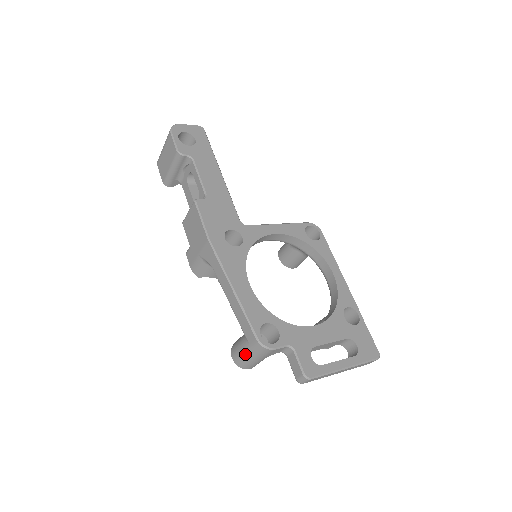
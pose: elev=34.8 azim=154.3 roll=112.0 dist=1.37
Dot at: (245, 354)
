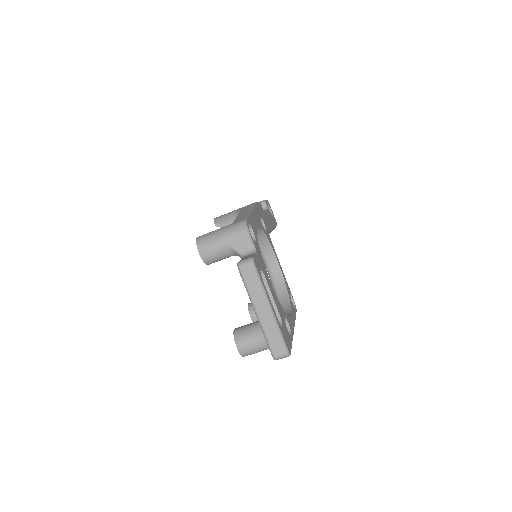
Dot at: (218, 230)
